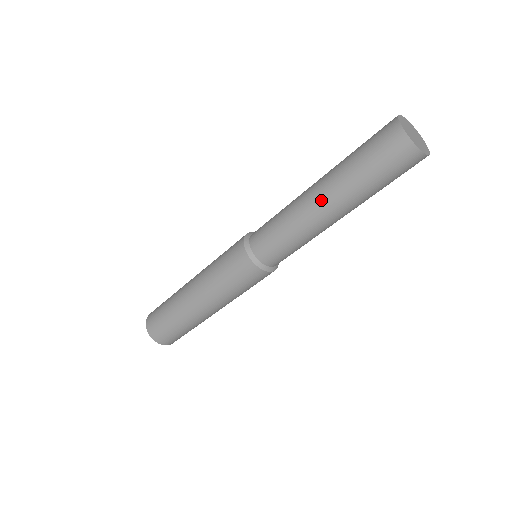
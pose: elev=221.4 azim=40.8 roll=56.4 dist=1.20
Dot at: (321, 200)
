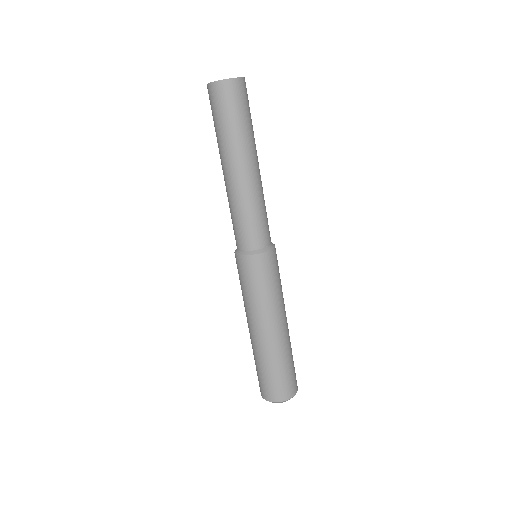
Dot at: (222, 169)
